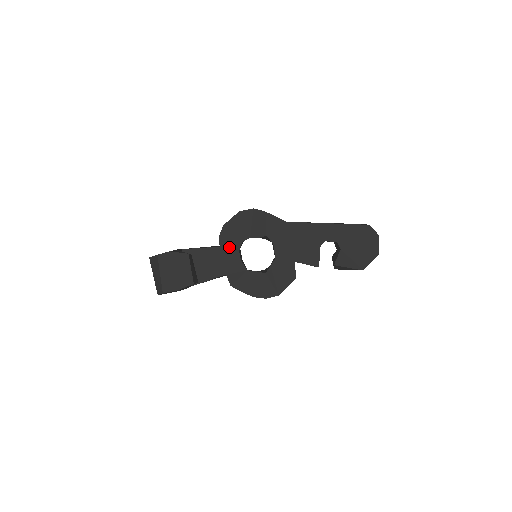
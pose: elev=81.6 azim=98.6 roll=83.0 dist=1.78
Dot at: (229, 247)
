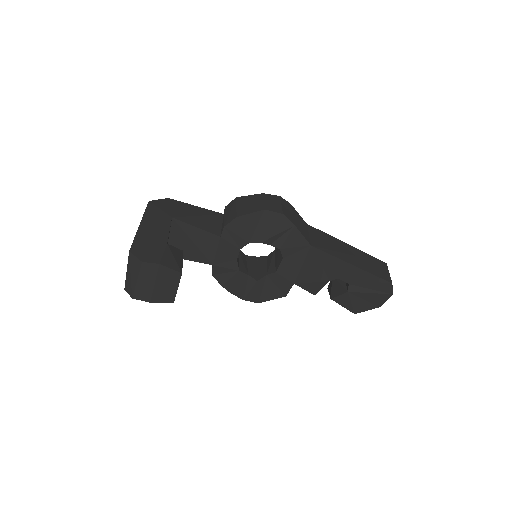
Dot at: (231, 241)
